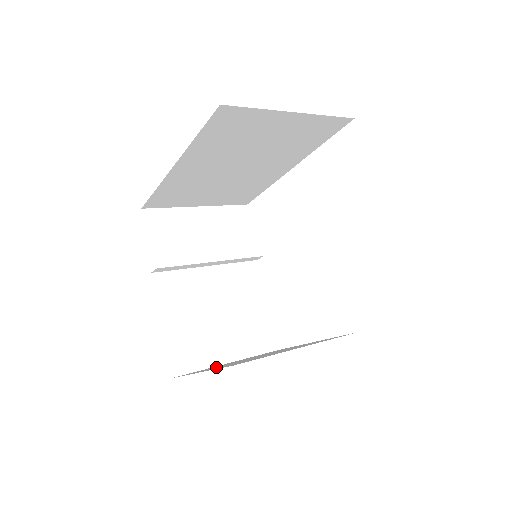
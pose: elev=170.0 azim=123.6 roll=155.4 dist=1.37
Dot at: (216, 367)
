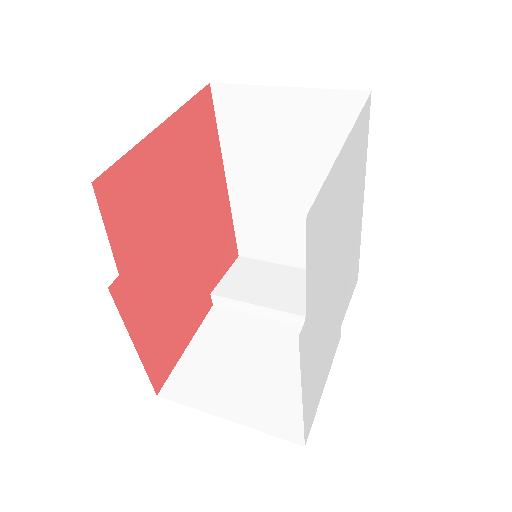
Dot at: occluded
